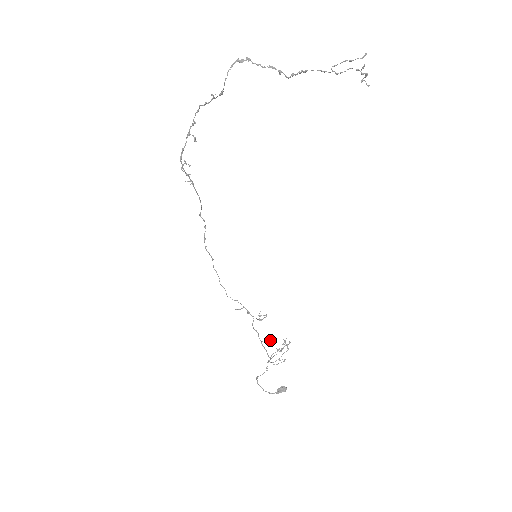
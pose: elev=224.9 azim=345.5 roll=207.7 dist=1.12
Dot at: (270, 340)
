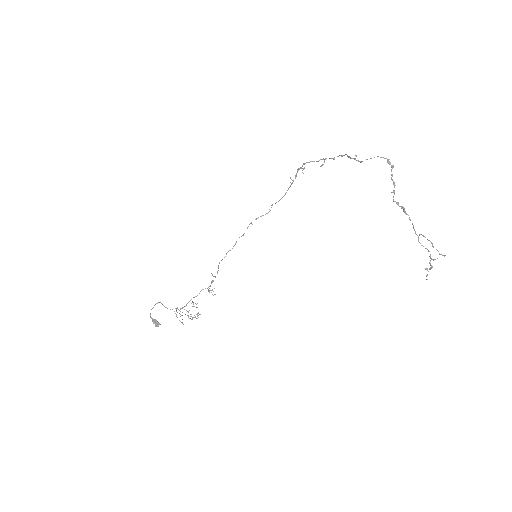
Dot at: occluded
